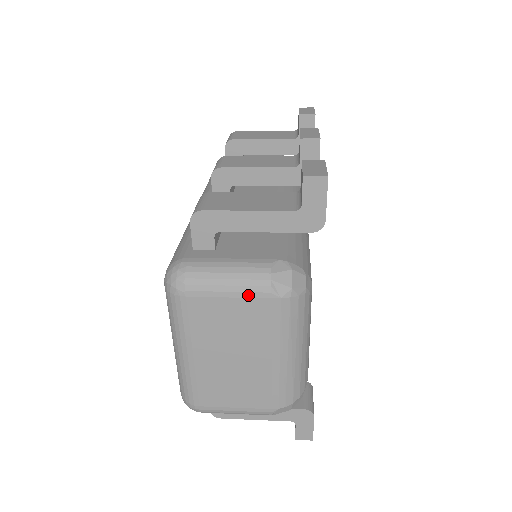
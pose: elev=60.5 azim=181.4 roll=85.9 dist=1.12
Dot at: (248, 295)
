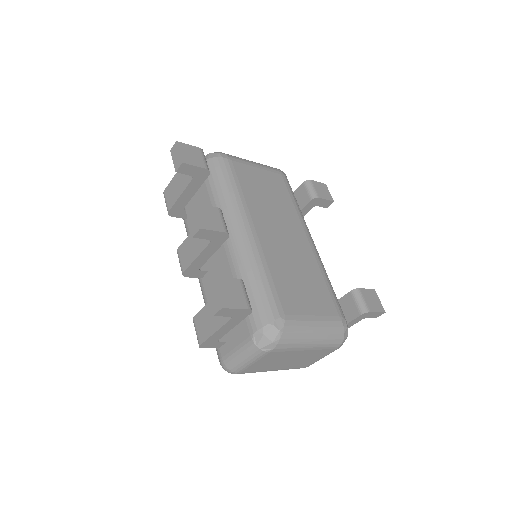
Dot at: (260, 358)
